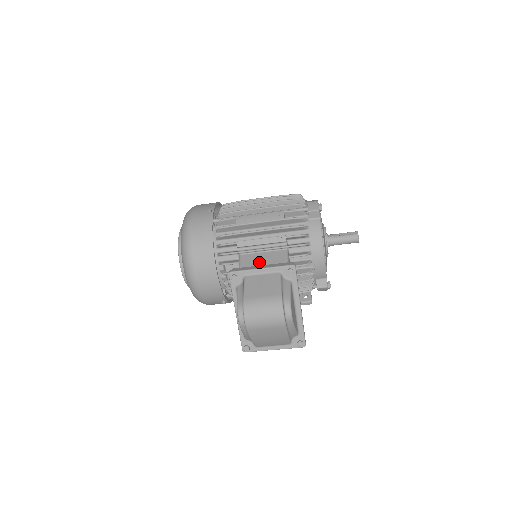
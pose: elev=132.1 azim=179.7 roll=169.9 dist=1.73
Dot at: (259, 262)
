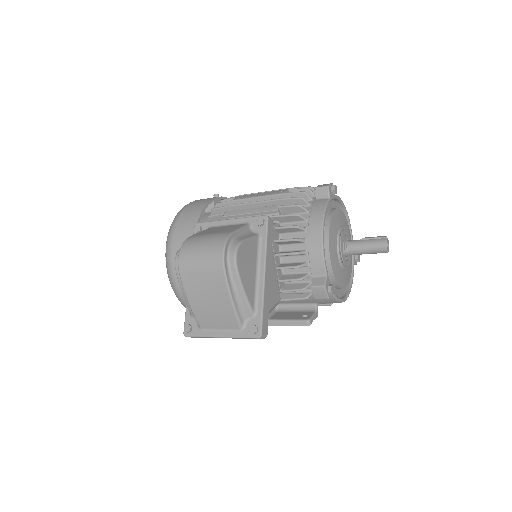
Dot at: occluded
